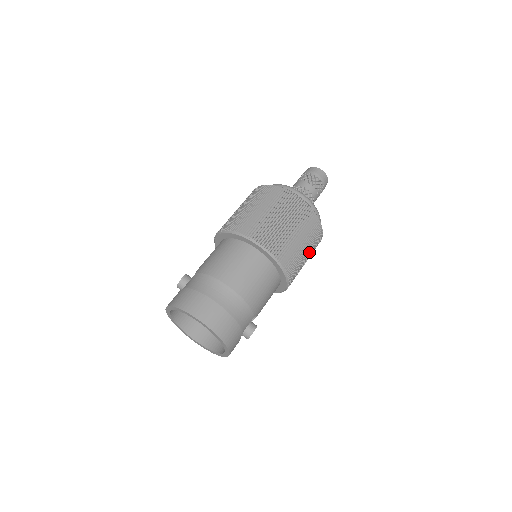
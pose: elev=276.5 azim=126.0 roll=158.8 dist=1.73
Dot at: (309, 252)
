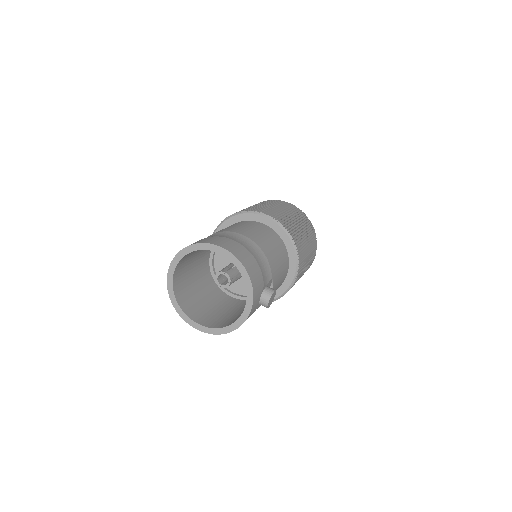
Dot at: (310, 249)
